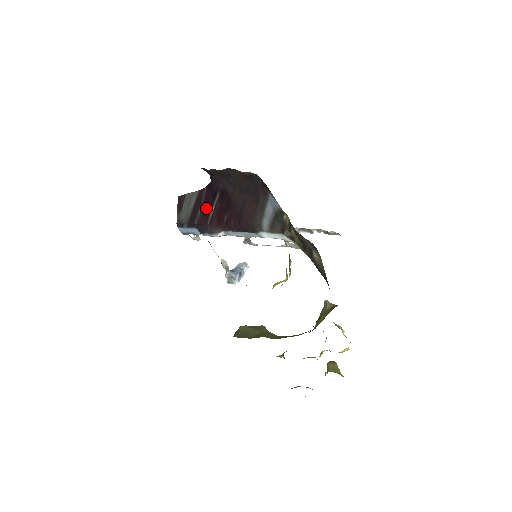
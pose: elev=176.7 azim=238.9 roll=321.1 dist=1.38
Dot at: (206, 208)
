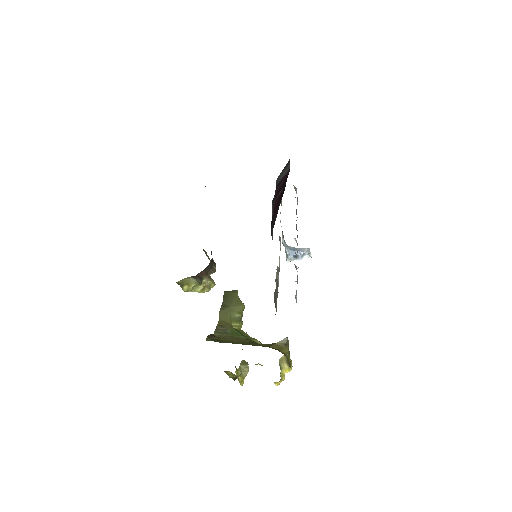
Dot at: (281, 186)
